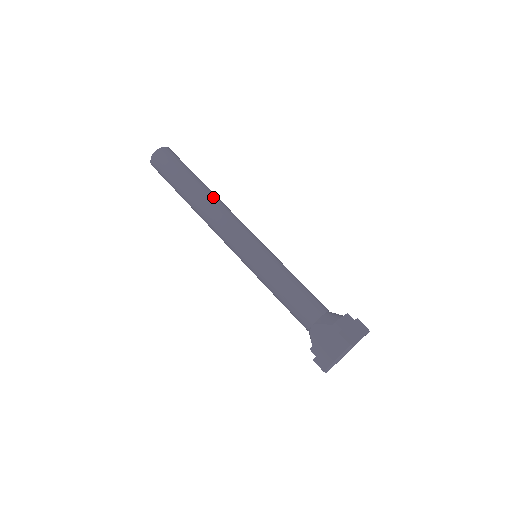
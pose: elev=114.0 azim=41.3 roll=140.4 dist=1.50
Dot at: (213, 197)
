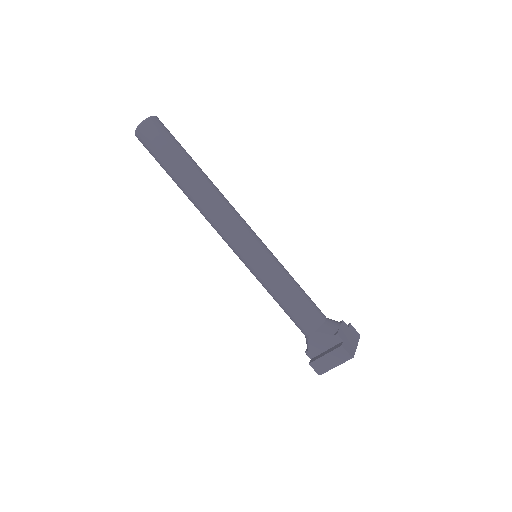
Dot at: (213, 187)
